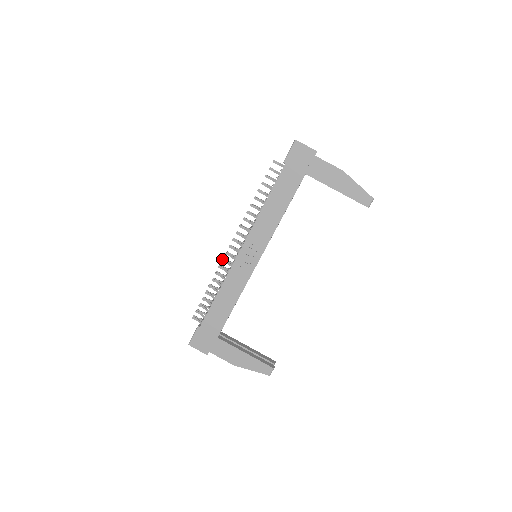
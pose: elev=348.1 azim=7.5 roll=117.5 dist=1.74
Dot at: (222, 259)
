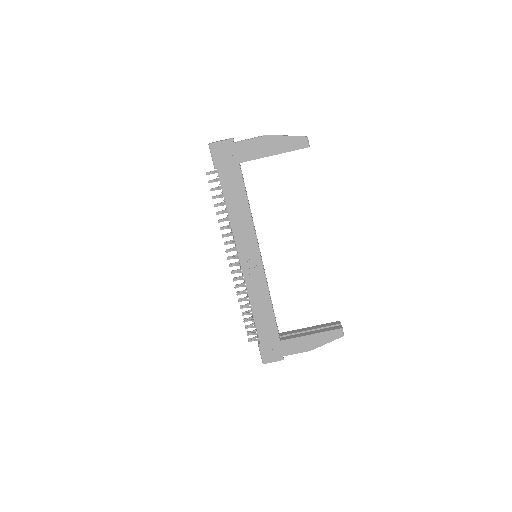
Dot at: (233, 280)
